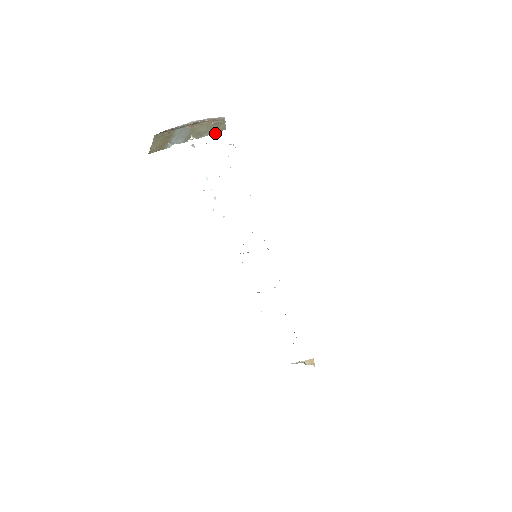
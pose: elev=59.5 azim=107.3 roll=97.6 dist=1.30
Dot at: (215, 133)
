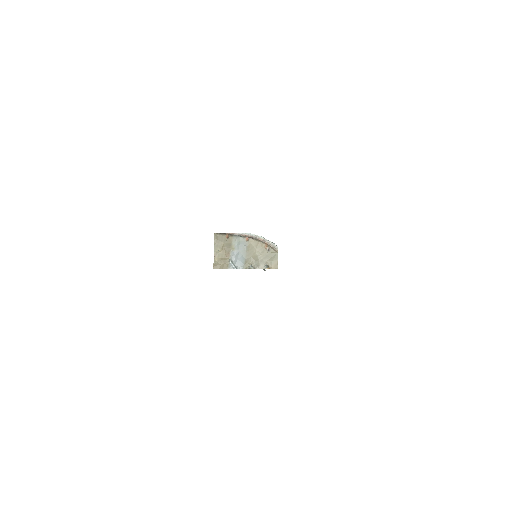
Dot at: occluded
